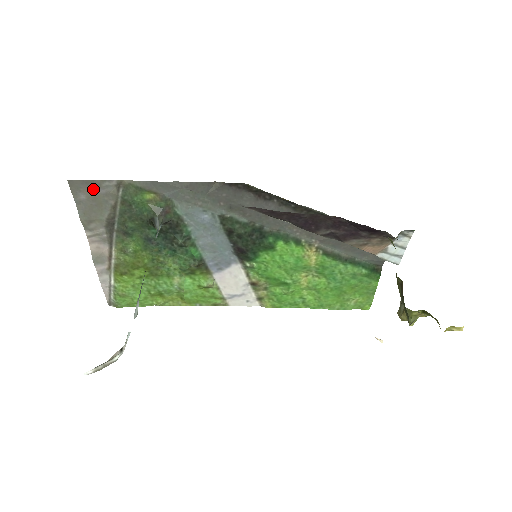
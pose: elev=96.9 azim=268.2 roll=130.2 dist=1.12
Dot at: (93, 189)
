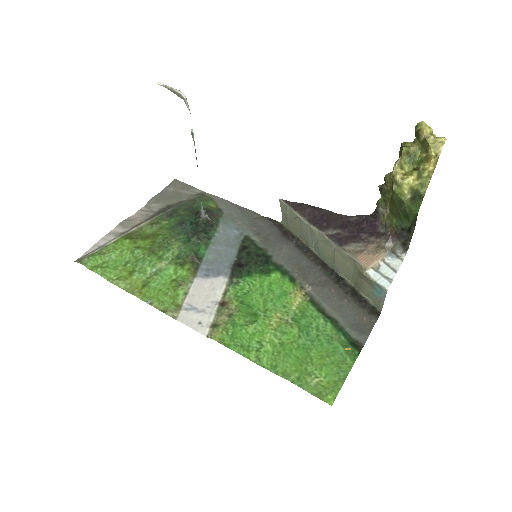
Dot at: (182, 190)
